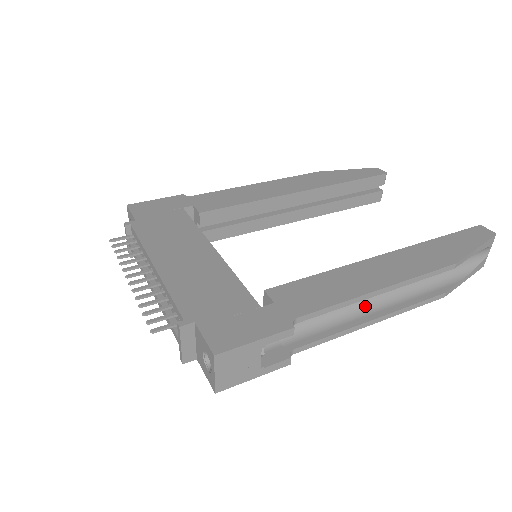
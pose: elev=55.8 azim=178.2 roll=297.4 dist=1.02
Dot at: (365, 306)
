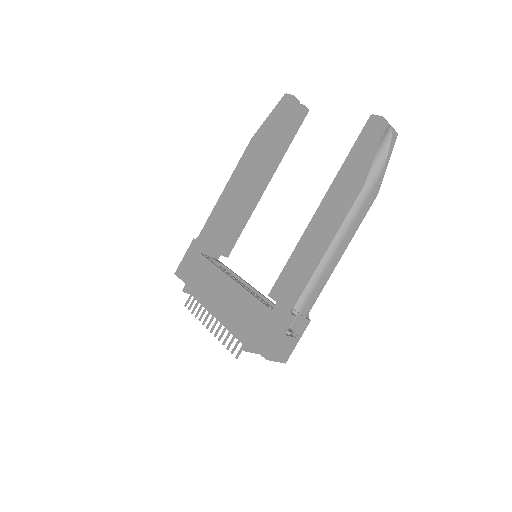
Dot at: (330, 249)
